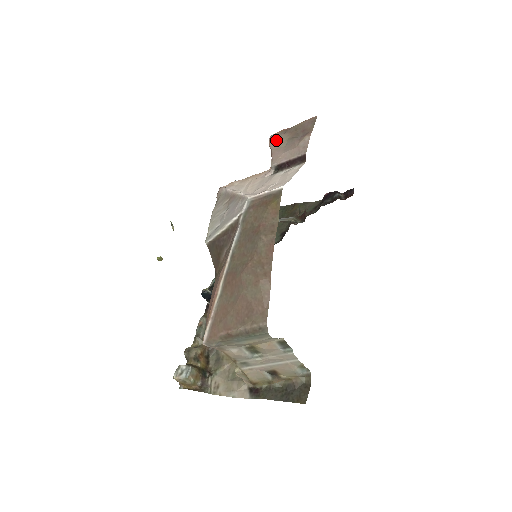
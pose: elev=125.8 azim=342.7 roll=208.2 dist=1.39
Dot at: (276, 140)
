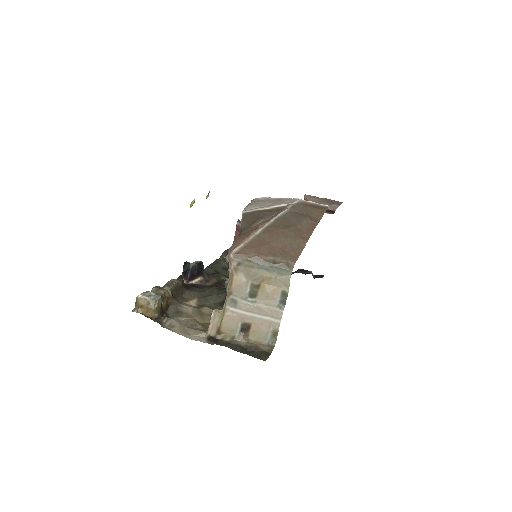
Dot at: (311, 197)
